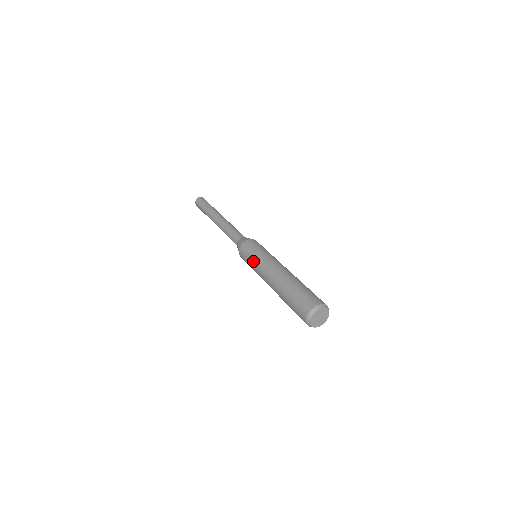
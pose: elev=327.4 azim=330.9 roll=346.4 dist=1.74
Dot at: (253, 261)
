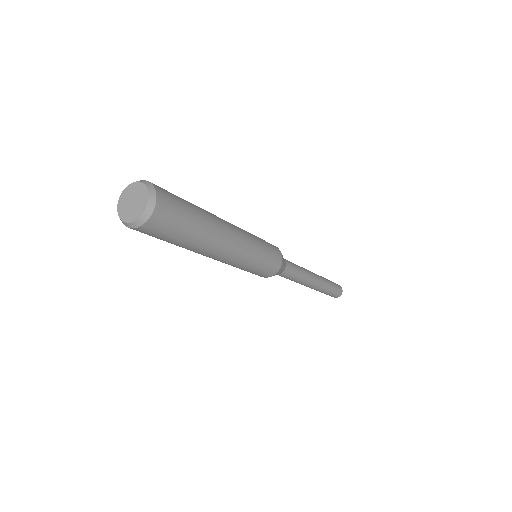
Dot at: occluded
